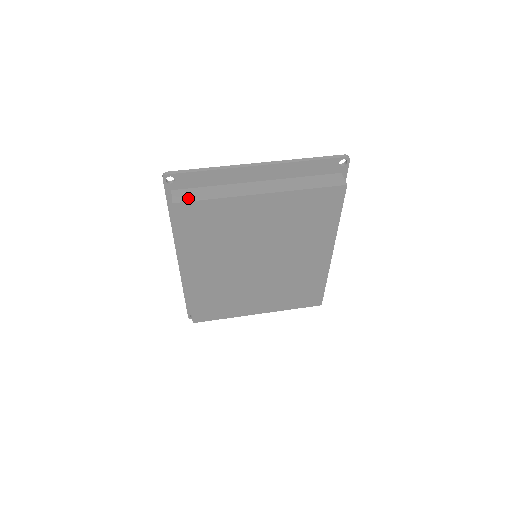
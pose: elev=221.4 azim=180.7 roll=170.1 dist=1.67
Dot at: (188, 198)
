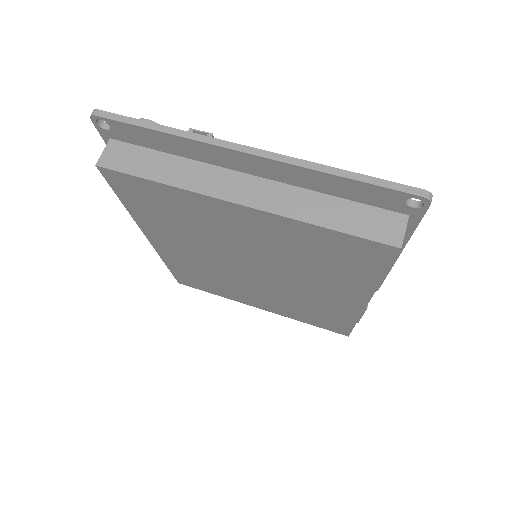
Dot at: (123, 164)
